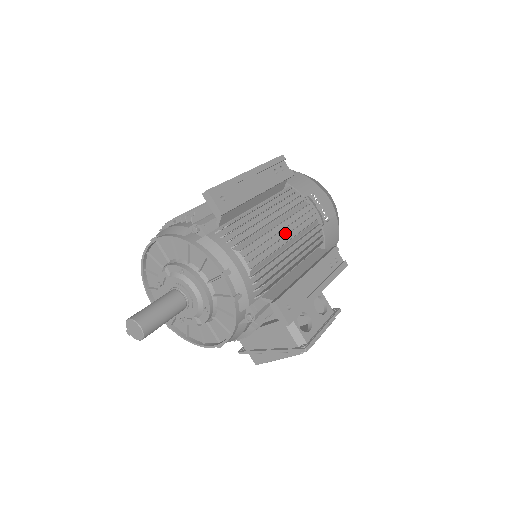
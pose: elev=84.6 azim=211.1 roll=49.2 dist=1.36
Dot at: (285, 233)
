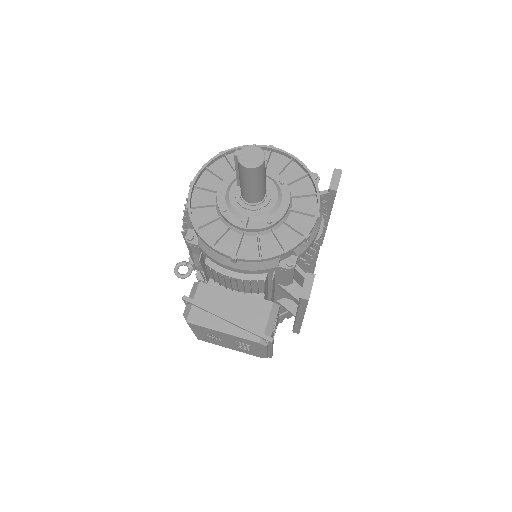
Dot at: occluded
